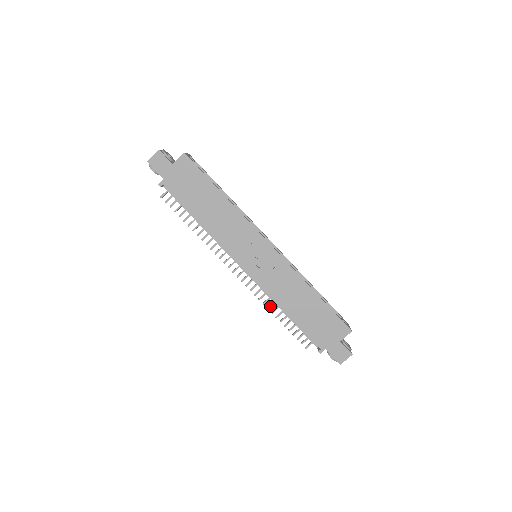
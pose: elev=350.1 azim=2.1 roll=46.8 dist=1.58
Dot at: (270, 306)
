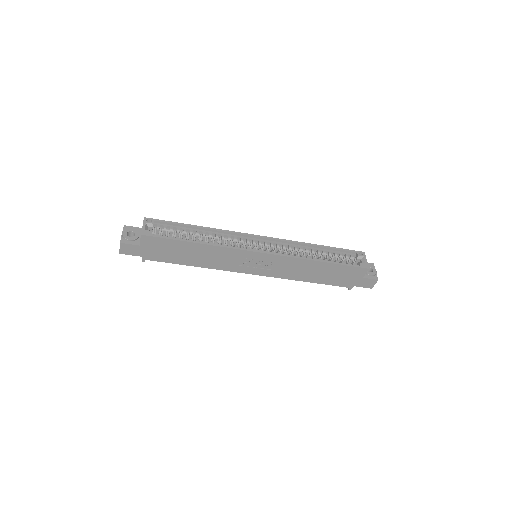
Dot at: occluded
